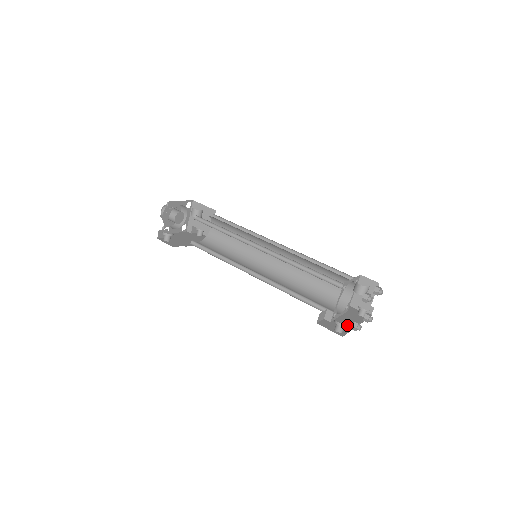
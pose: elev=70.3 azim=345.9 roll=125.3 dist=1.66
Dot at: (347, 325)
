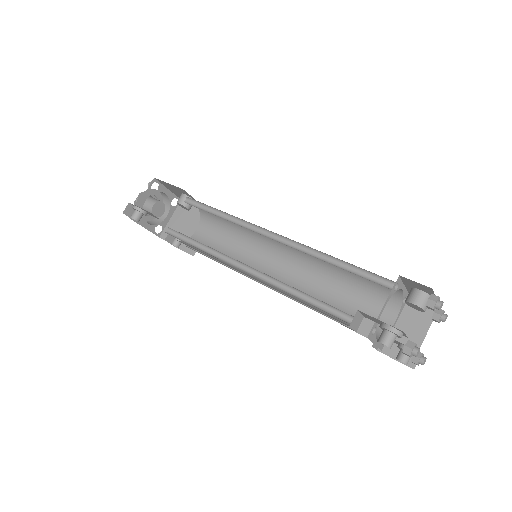
Dot at: (401, 335)
